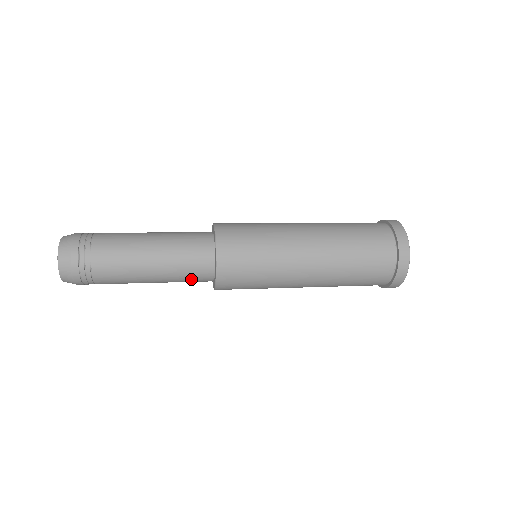
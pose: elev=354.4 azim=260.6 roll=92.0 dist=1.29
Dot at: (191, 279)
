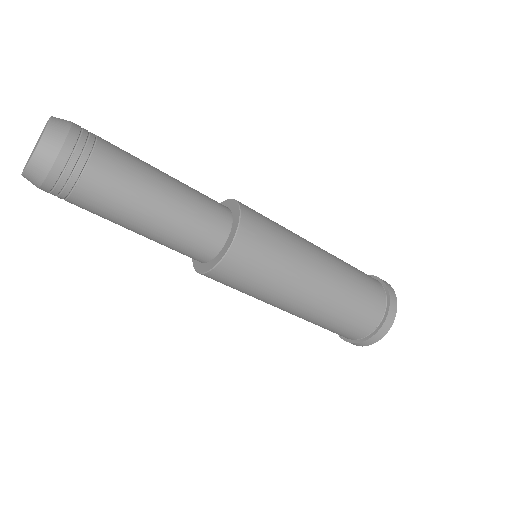
Dot at: (197, 237)
